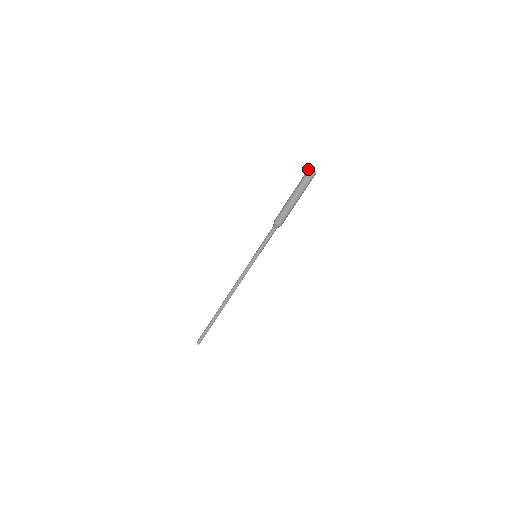
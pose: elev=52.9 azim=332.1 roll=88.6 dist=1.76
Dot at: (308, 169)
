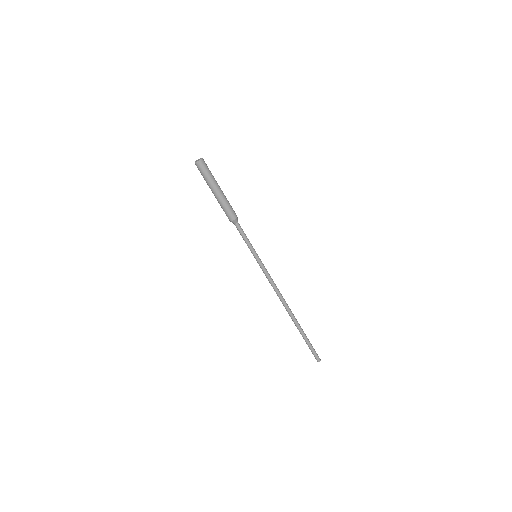
Dot at: occluded
